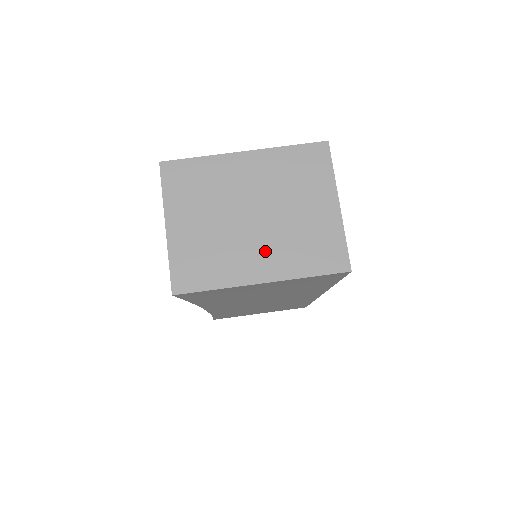
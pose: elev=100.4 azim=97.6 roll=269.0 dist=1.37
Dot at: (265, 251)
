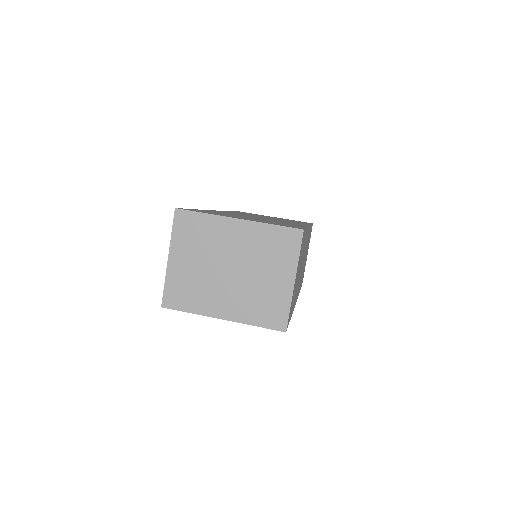
Dot at: (231, 298)
